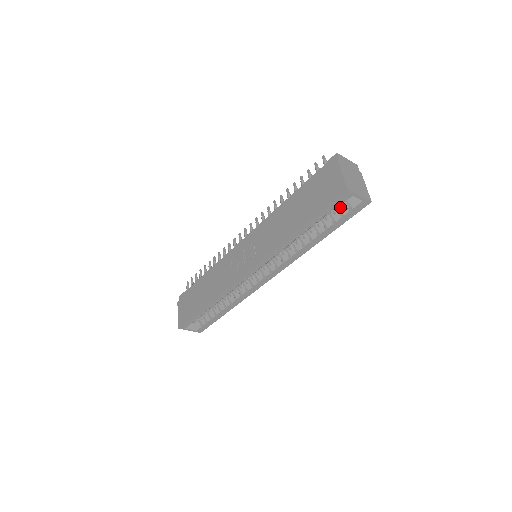
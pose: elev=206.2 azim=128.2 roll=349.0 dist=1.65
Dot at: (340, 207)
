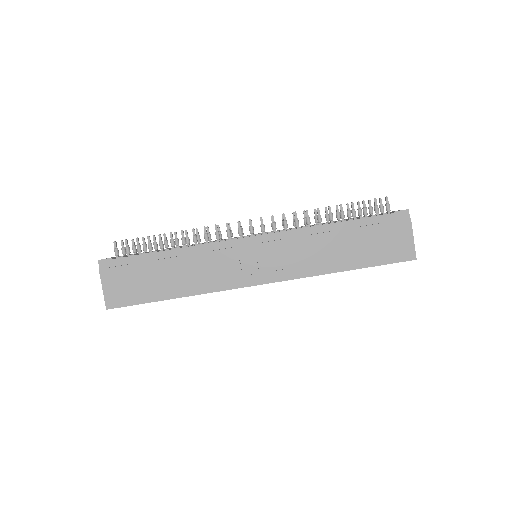
Dot at: occluded
